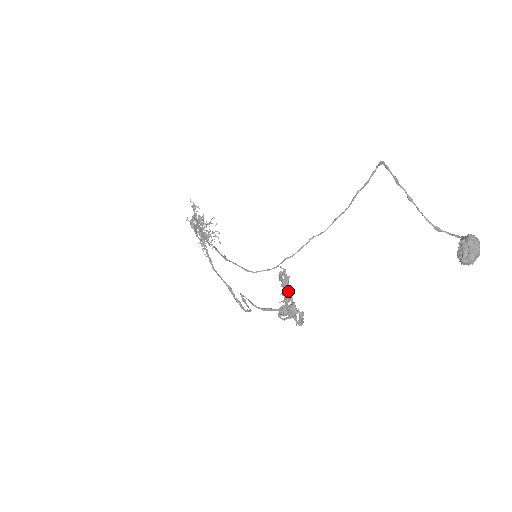
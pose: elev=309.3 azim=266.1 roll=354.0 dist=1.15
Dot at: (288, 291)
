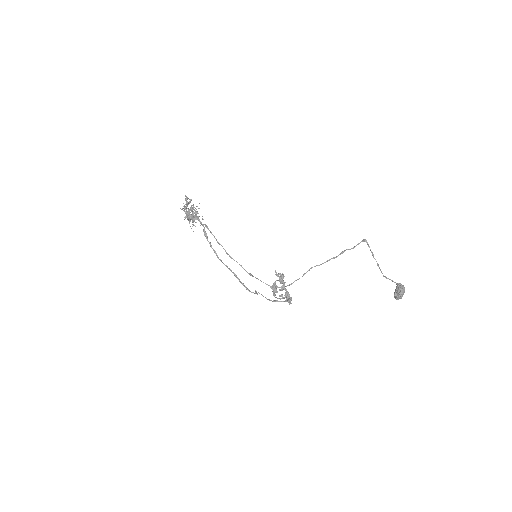
Dot at: (283, 284)
